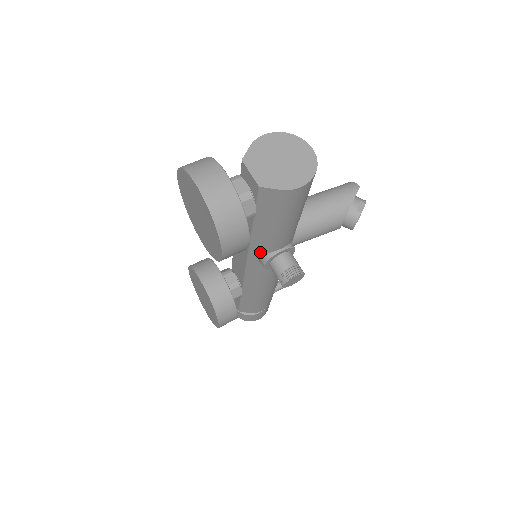
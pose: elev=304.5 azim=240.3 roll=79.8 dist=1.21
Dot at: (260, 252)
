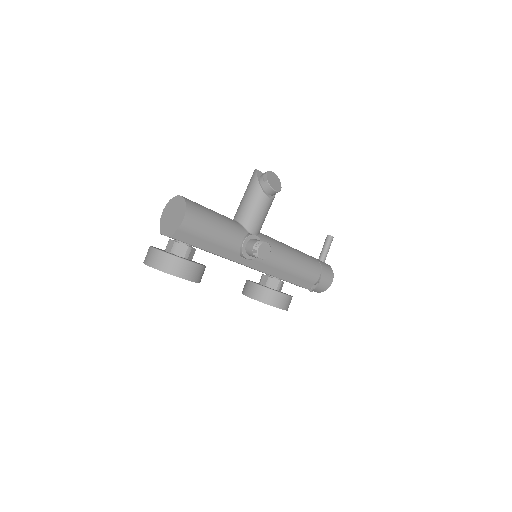
Dot at: (236, 255)
